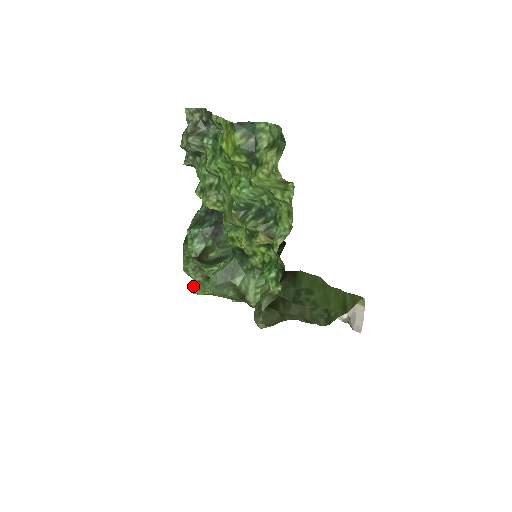
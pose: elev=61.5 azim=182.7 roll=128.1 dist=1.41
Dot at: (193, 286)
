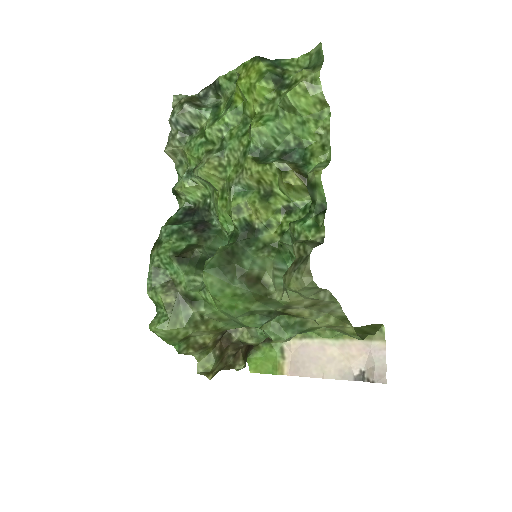
Dot at: (156, 320)
